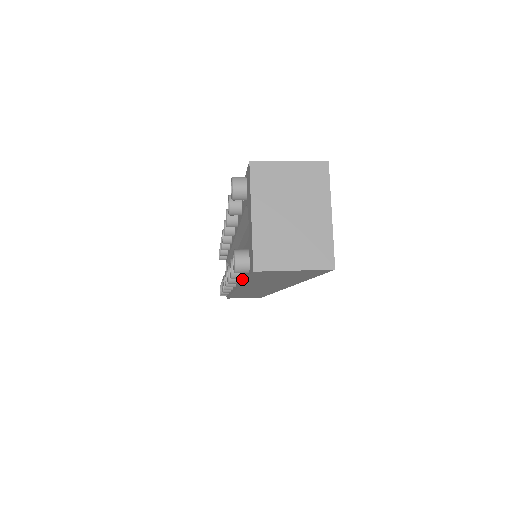
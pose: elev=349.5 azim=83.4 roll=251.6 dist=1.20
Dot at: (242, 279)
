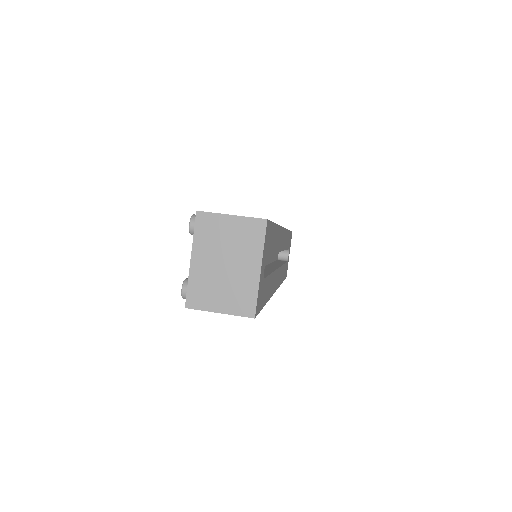
Dot at: occluded
